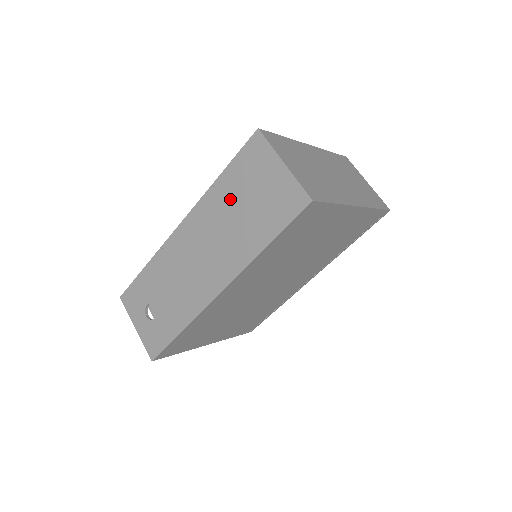
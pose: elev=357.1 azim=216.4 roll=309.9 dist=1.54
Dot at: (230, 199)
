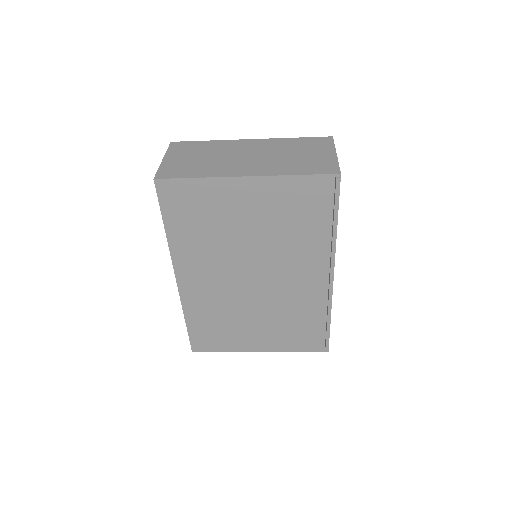
Dot at: occluded
